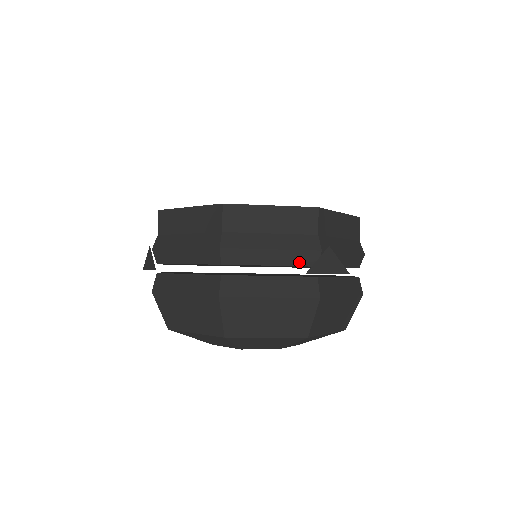
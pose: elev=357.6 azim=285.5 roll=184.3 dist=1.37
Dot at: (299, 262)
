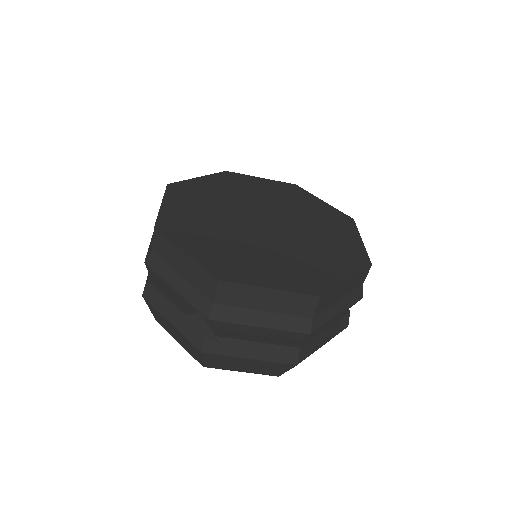
Dot at: occluded
